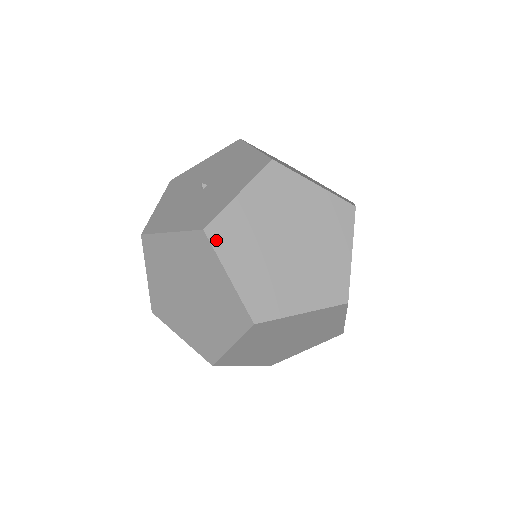
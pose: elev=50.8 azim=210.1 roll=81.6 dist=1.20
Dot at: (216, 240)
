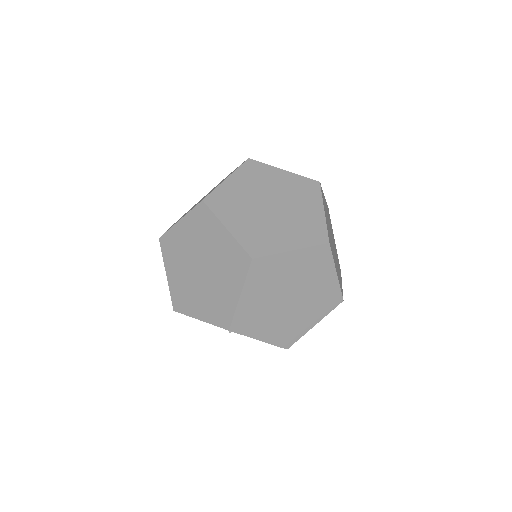
Dot at: (246, 166)
